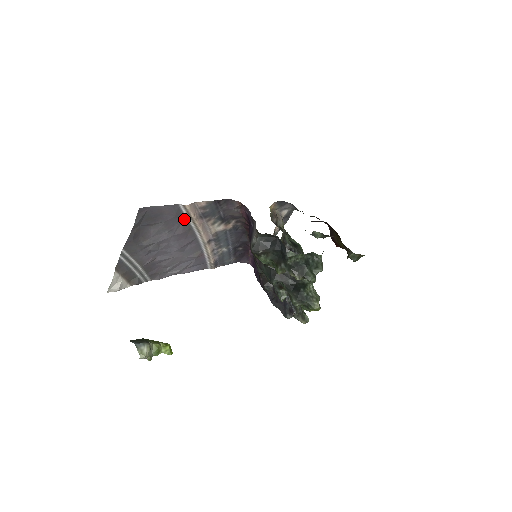
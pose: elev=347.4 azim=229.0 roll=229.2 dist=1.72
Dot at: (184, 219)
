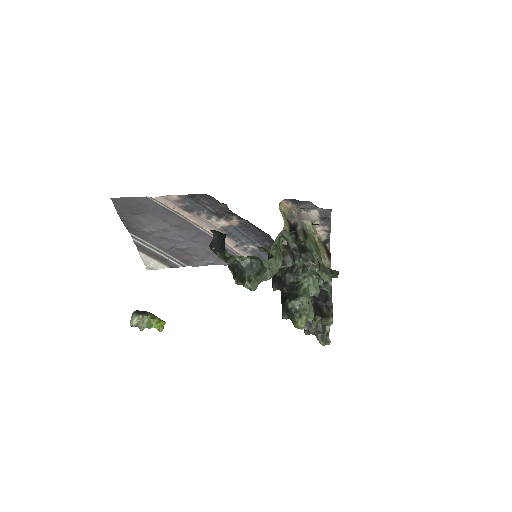
Dot at: (169, 211)
